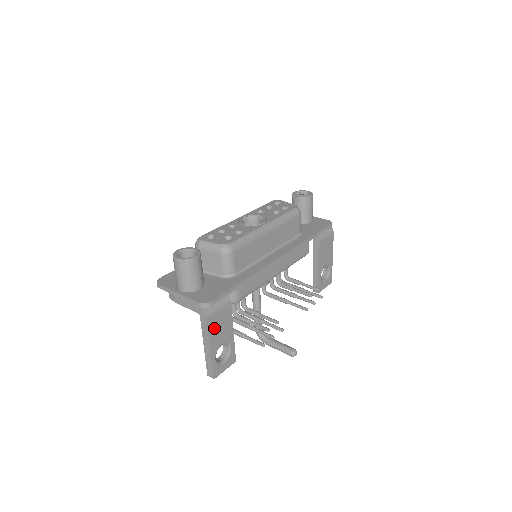
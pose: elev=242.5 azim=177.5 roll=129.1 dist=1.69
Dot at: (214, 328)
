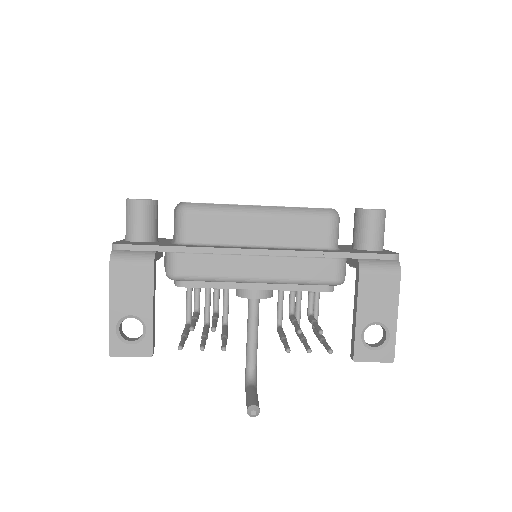
Dot at: (120, 283)
